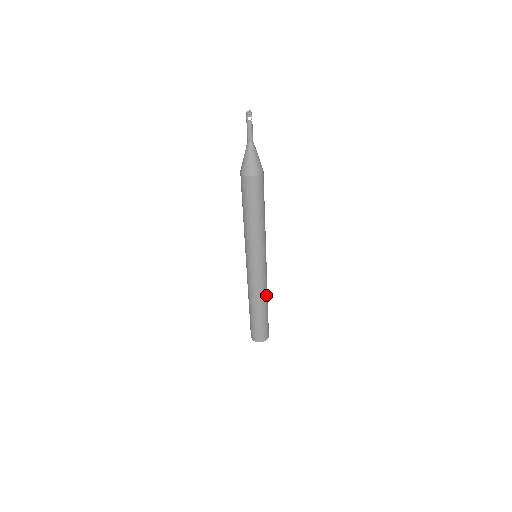
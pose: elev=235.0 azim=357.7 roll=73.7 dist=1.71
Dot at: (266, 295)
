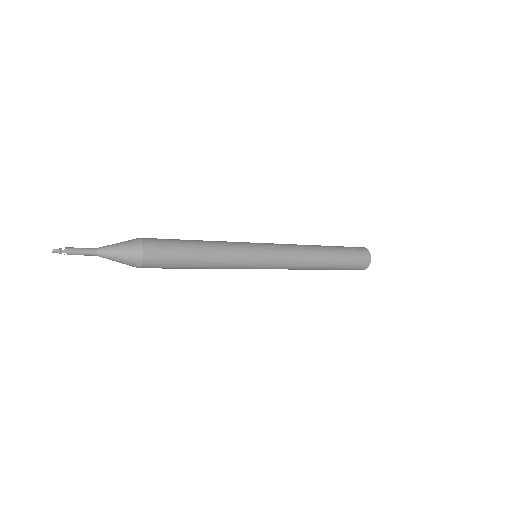
Dot at: (309, 267)
